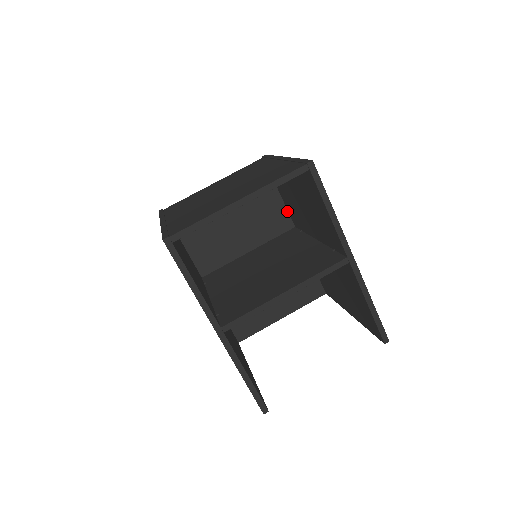
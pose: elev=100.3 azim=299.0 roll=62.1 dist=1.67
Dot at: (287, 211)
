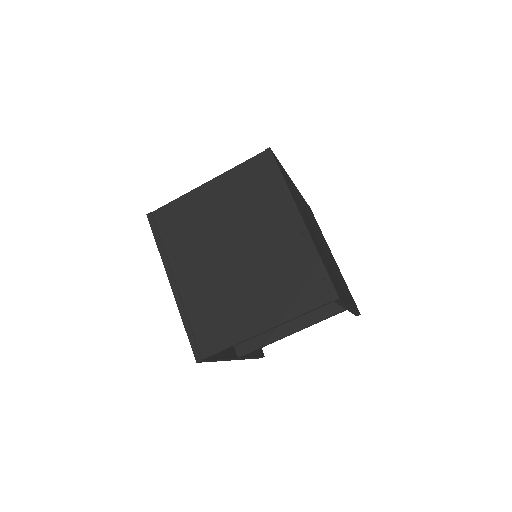
Dot at: occluded
